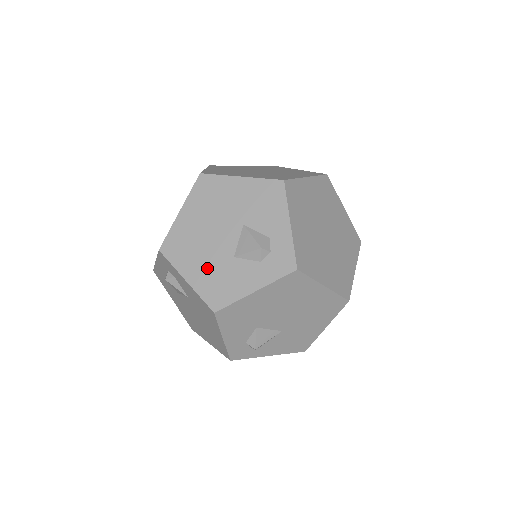
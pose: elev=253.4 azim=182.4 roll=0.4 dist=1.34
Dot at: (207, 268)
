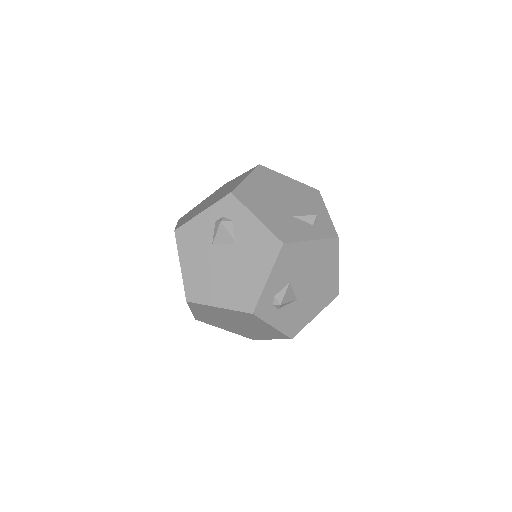
Dot at: (273, 216)
